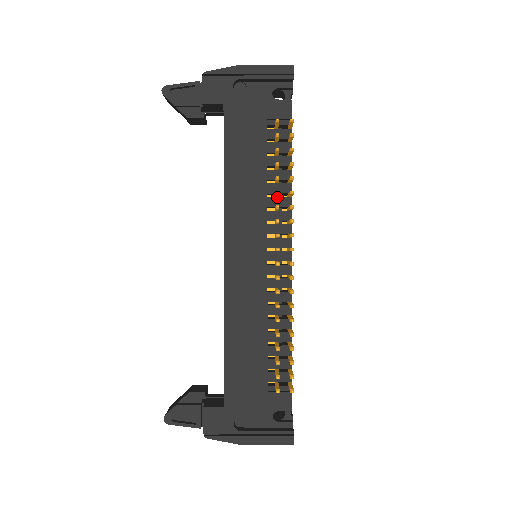
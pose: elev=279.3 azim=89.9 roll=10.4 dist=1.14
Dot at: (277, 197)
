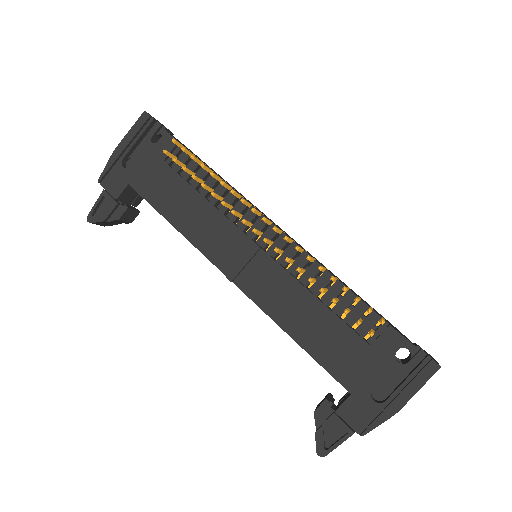
Dot at: (223, 200)
